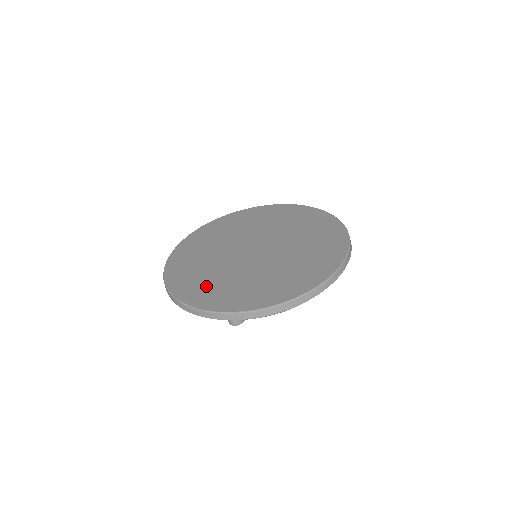
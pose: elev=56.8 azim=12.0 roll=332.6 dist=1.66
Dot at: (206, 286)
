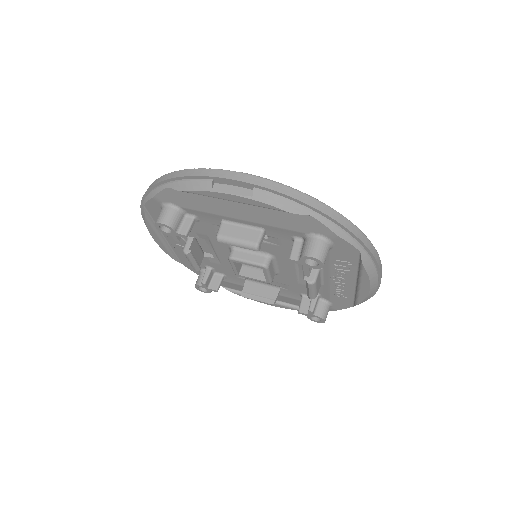
Dot at: occluded
